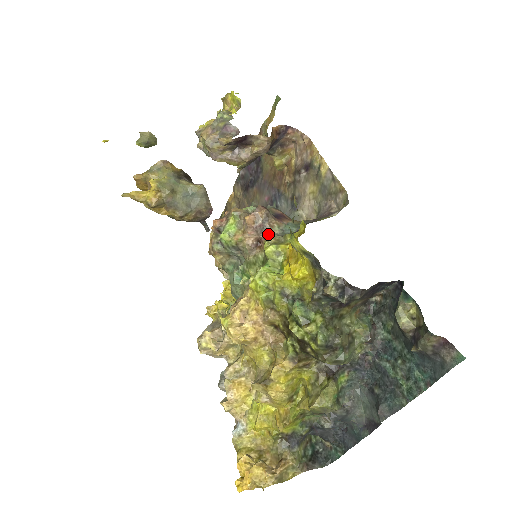
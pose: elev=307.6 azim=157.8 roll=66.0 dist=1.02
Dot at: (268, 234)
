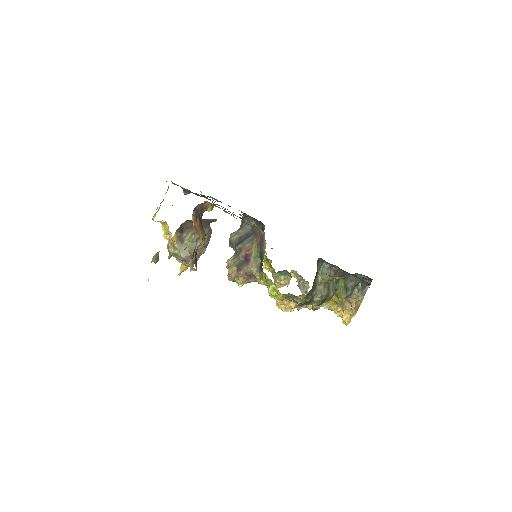
Dot at: (253, 275)
